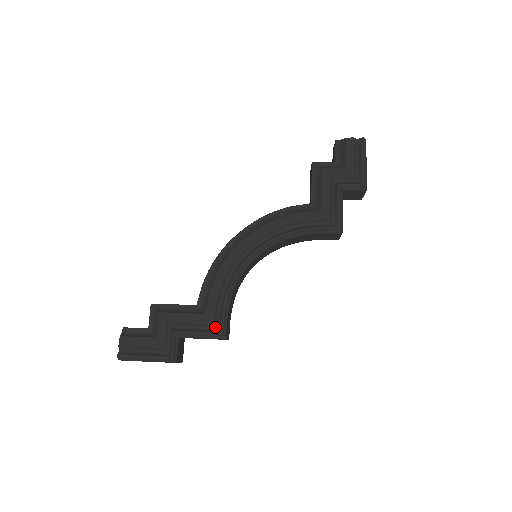
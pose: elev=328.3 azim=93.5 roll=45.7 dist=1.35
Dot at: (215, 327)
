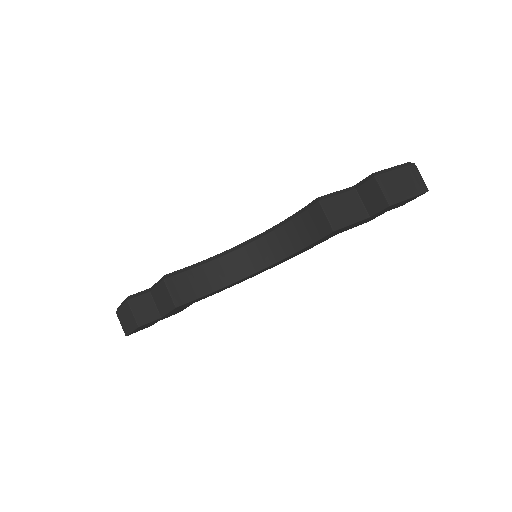
Dot at: occluded
